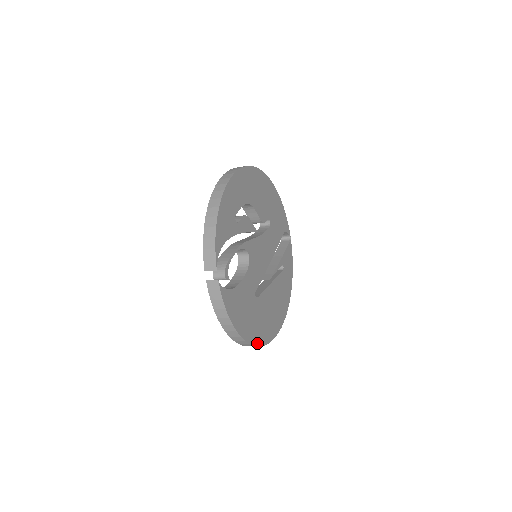
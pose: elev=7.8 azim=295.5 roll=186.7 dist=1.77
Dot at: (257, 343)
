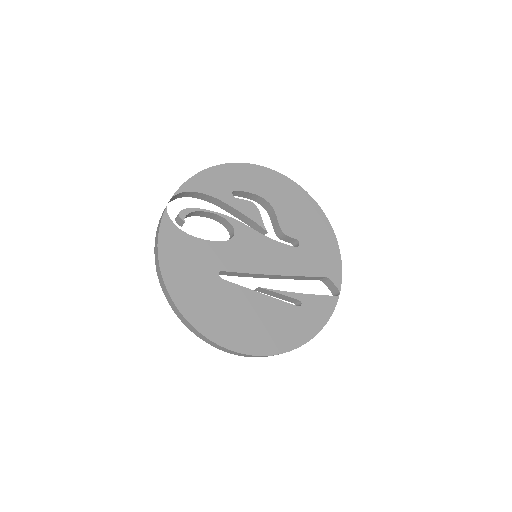
Dot at: (187, 315)
